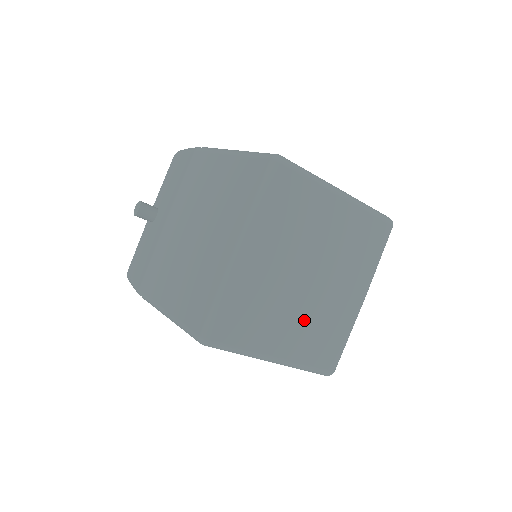
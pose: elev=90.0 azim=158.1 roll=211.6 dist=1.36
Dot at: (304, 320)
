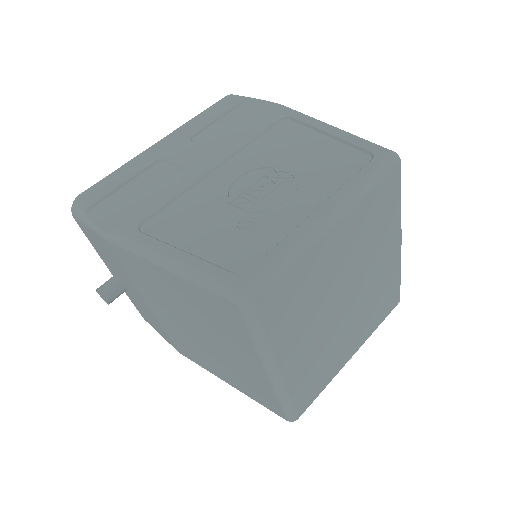
Dot at: (358, 320)
